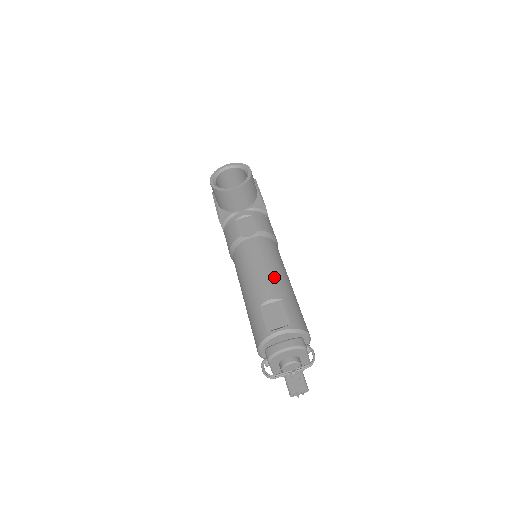
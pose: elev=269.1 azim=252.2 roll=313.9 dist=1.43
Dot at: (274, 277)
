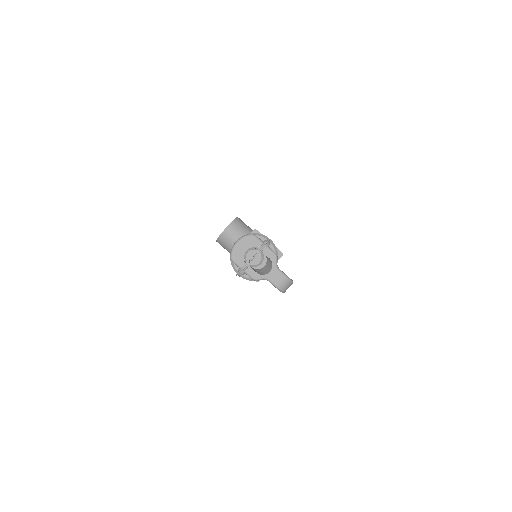
Dot at: occluded
